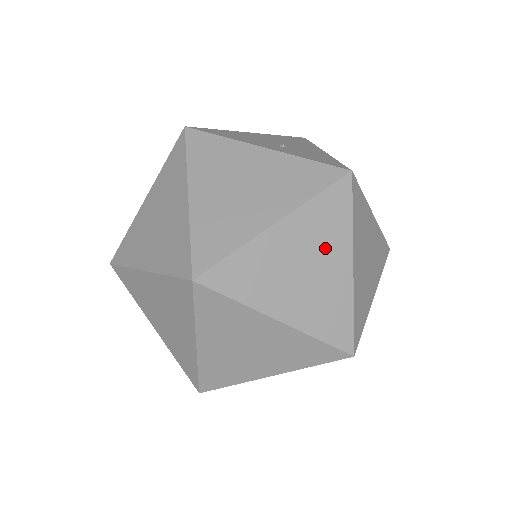
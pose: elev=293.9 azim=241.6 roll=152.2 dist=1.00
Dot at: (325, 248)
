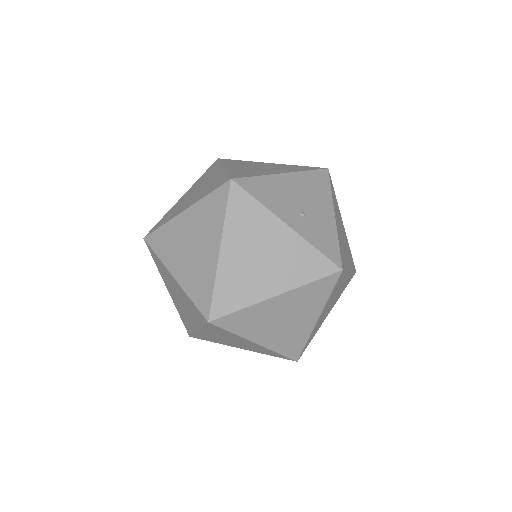
Dot at: (303, 310)
